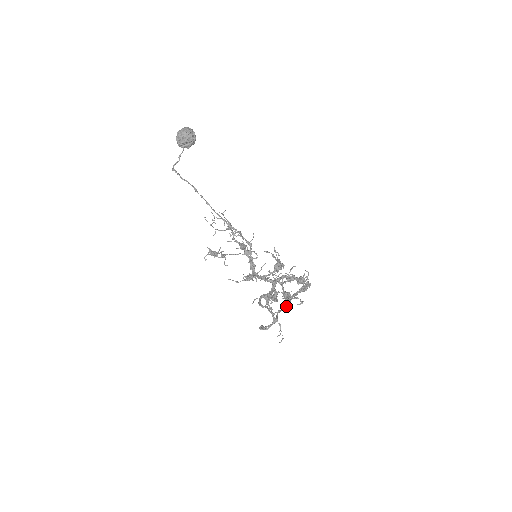
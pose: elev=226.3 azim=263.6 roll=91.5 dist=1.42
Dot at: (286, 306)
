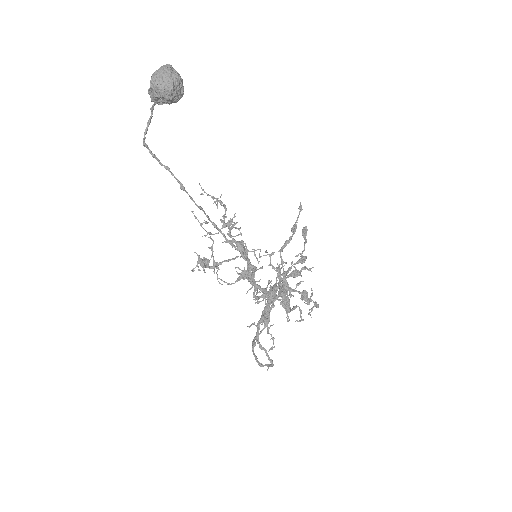
Dot at: occluded
